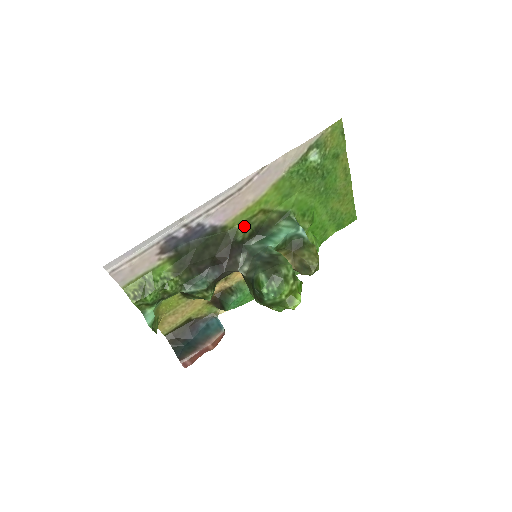
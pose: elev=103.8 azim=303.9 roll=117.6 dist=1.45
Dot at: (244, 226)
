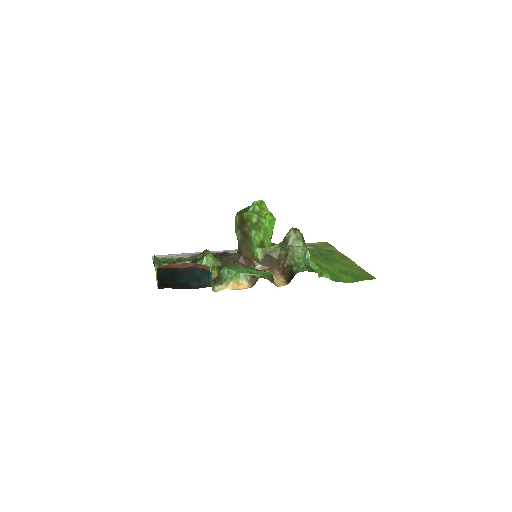
Dot at: occluded
